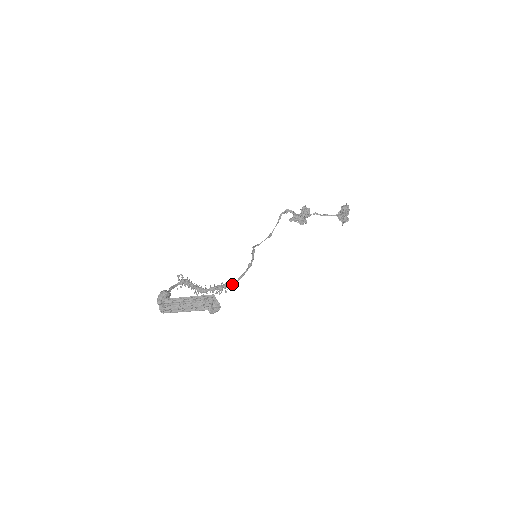
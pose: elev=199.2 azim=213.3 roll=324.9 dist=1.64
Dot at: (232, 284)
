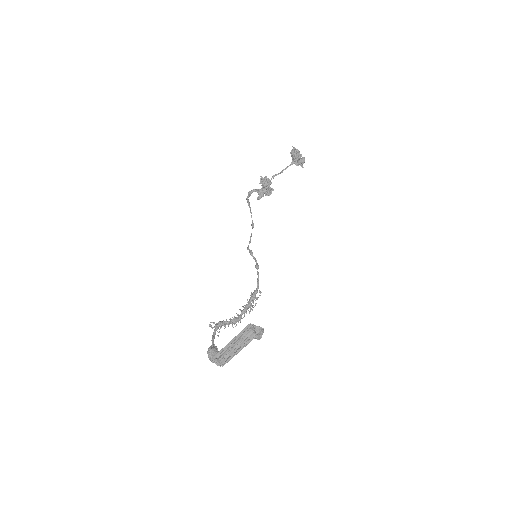
Dot at: occluded
